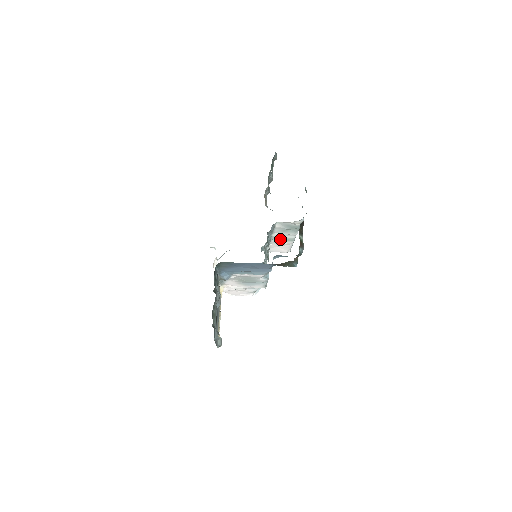
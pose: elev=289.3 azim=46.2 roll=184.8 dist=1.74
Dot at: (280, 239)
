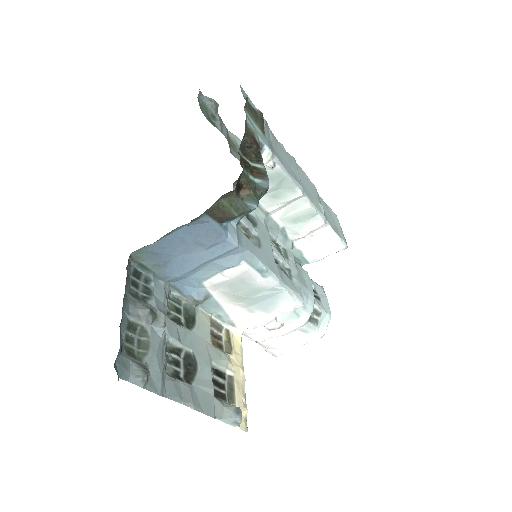
Dot at: (295, 222)
